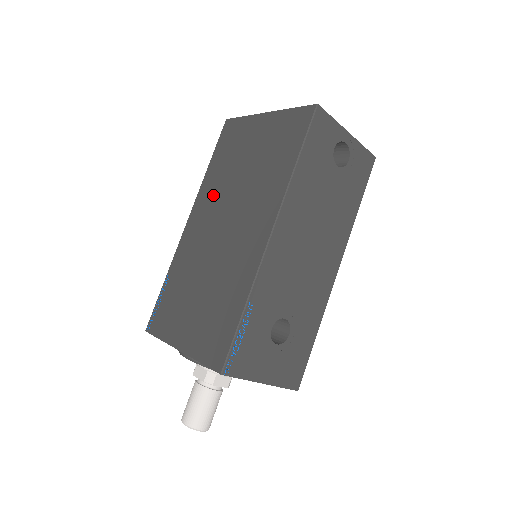
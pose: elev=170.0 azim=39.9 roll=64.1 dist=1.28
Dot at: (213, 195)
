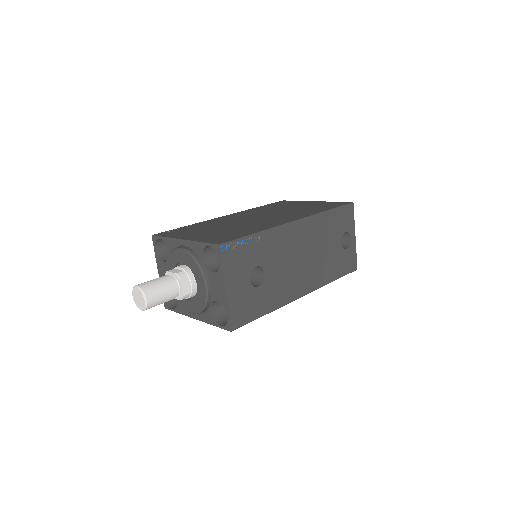
Dot at: (256, 212)
